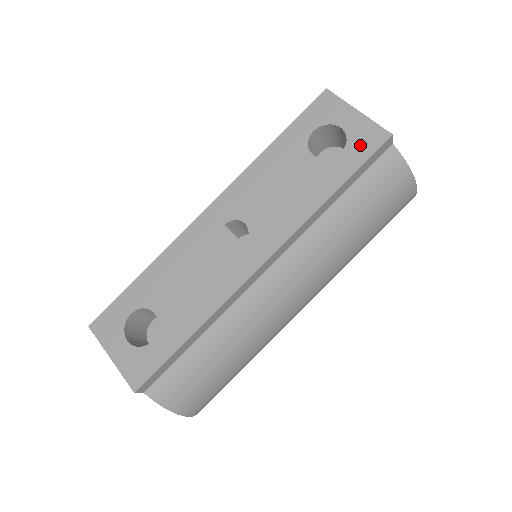
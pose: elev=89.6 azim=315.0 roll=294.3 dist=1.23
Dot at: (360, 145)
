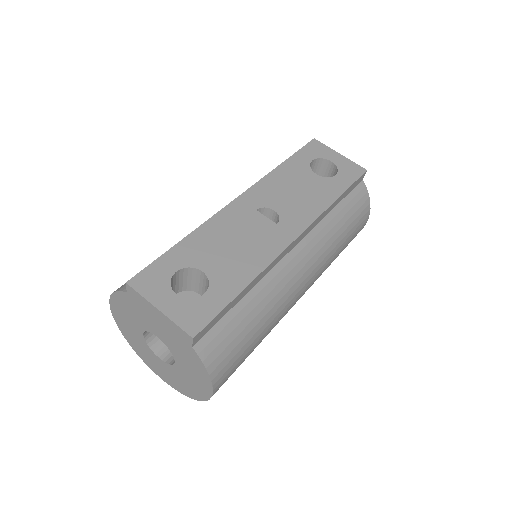
Dot at: (348, 173)
